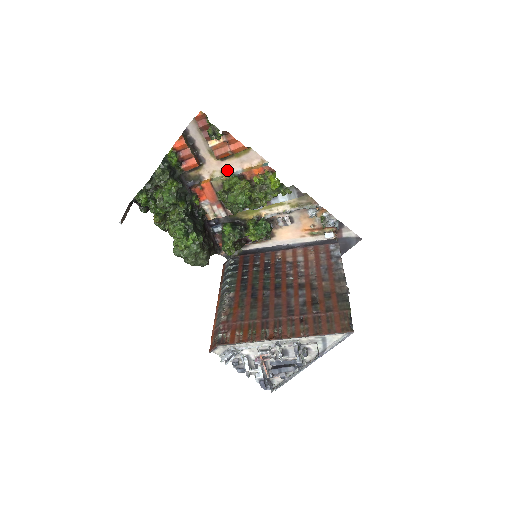
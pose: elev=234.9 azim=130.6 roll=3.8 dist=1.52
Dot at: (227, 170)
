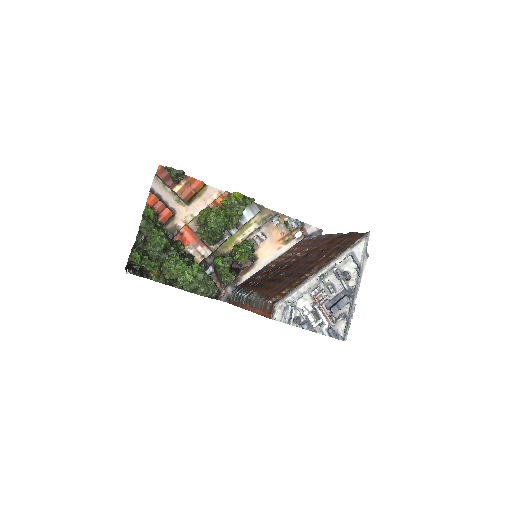
Dot at: (196, 212)
